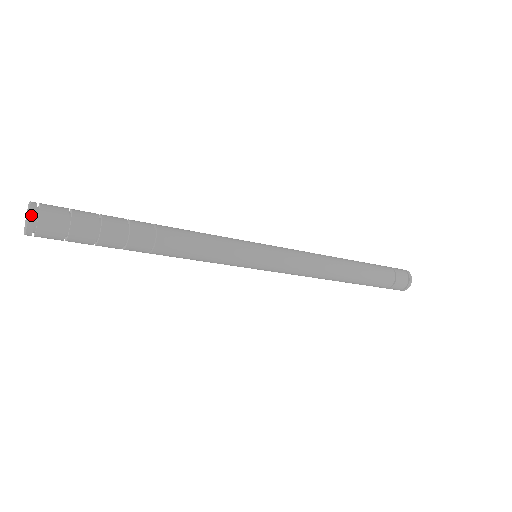
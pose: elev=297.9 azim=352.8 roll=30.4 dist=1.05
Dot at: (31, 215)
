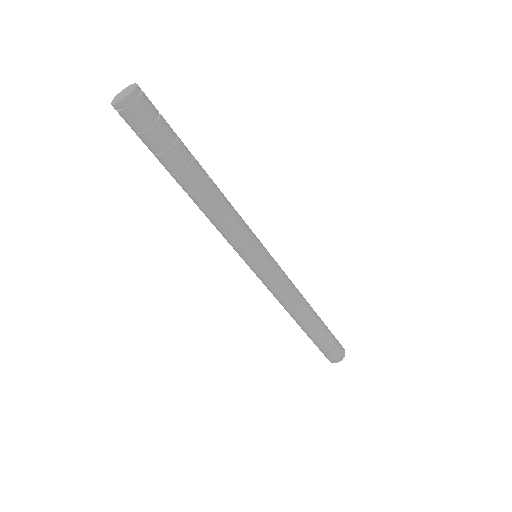
Dot at: (135, 92)
